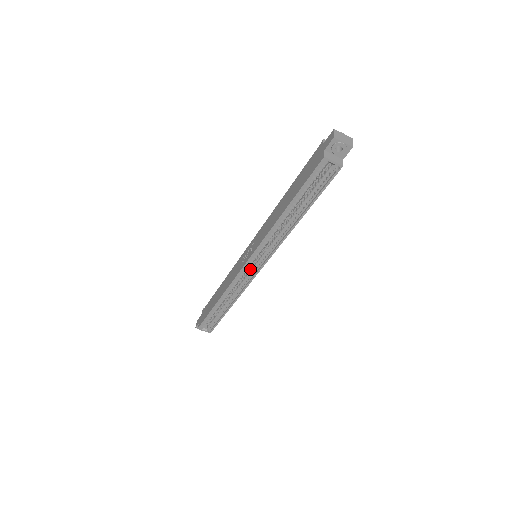
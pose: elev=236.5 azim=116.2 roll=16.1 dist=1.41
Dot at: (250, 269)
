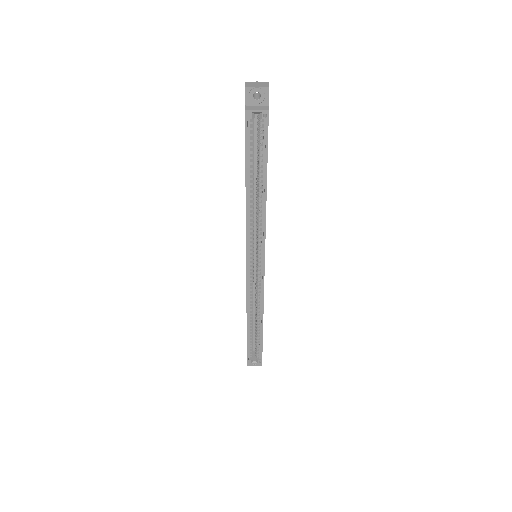
Dot at: (256, 272)
